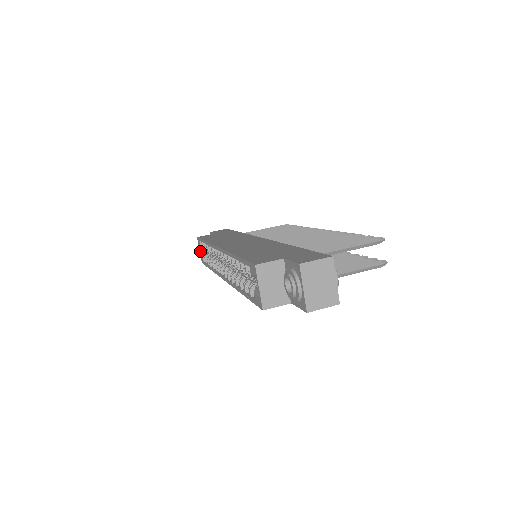
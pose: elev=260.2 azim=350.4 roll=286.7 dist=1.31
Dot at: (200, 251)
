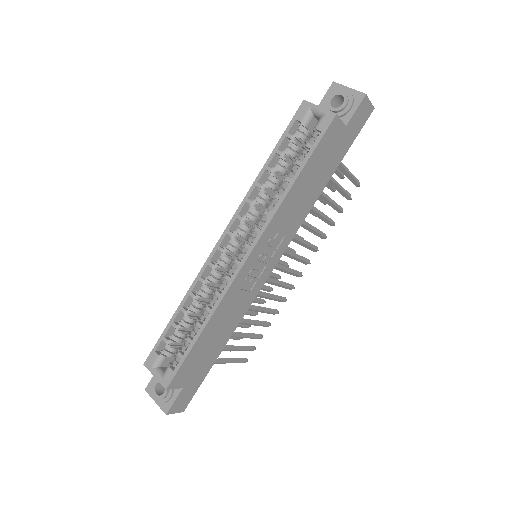
Dot at: (157, 374)
